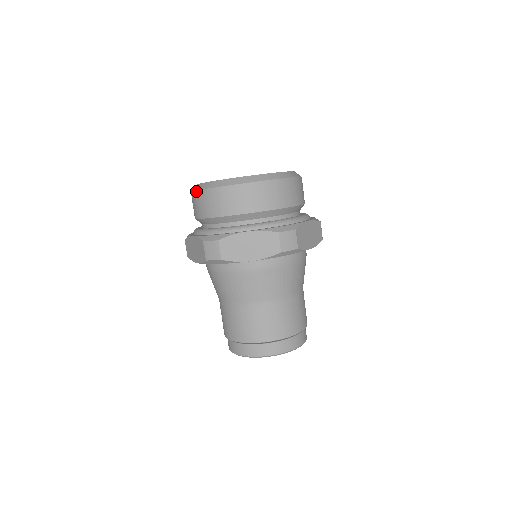
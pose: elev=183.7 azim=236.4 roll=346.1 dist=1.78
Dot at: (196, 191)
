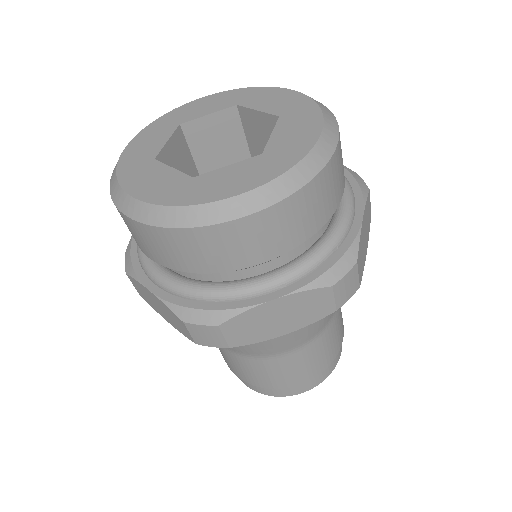
Dot at: (132, 221)
